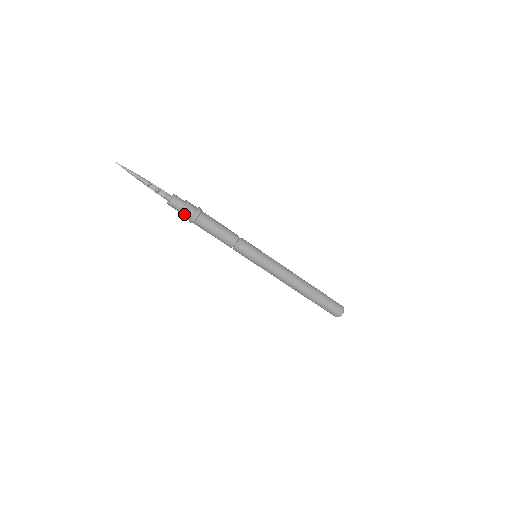
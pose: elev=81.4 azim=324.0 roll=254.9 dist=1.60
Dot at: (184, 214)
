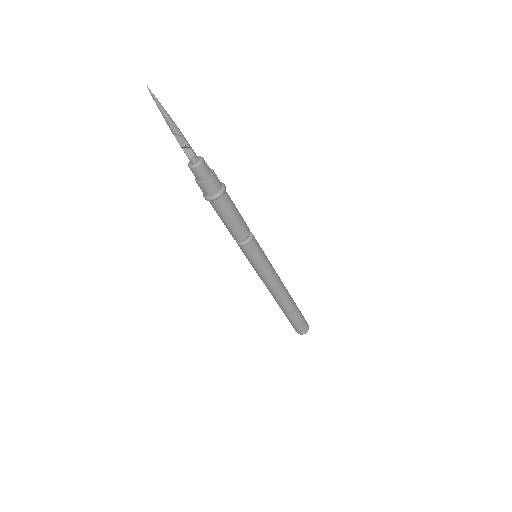
Dot at: (202, 187)
